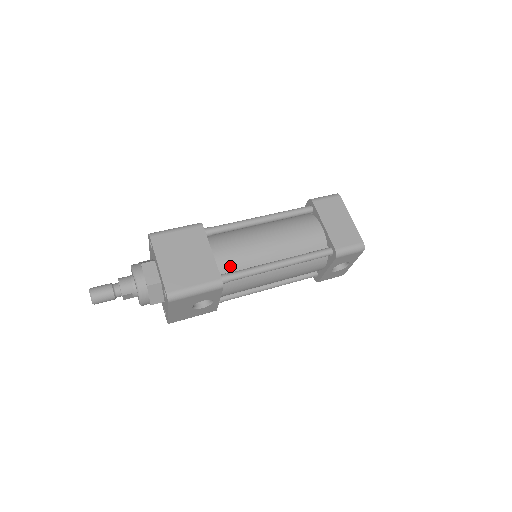
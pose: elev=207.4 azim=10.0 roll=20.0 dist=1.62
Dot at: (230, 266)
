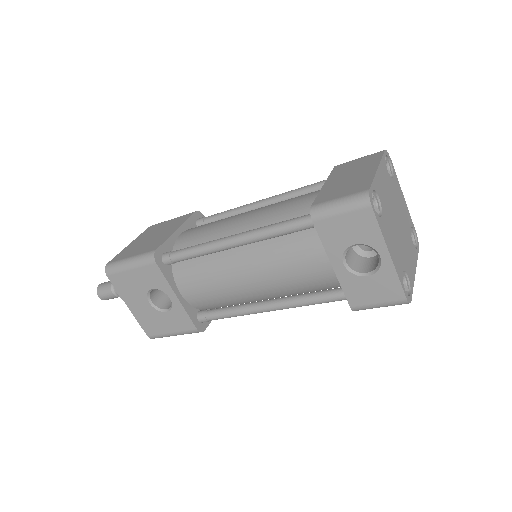
Dot at: (187, 246)
